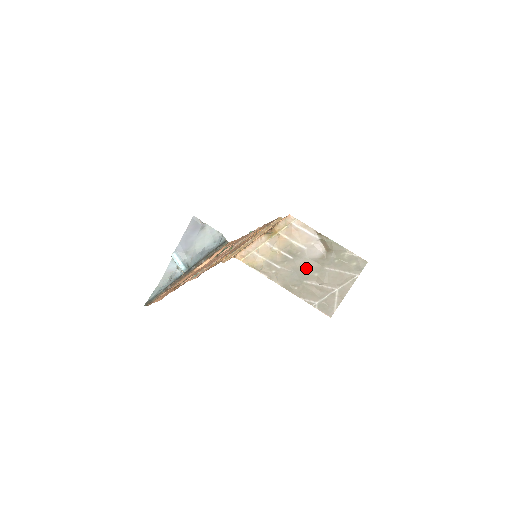
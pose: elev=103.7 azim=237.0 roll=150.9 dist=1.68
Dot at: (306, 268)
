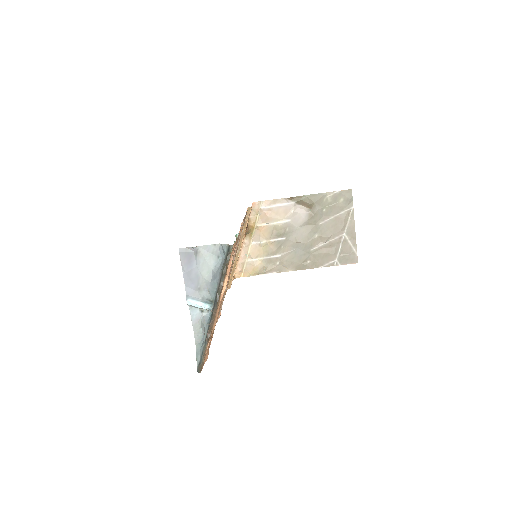
Dot at: (303, 237)
